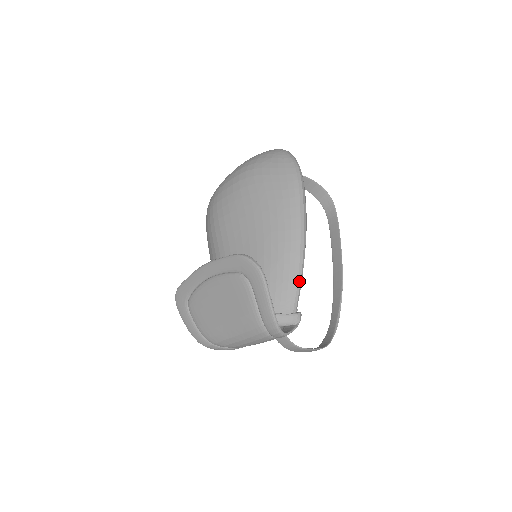
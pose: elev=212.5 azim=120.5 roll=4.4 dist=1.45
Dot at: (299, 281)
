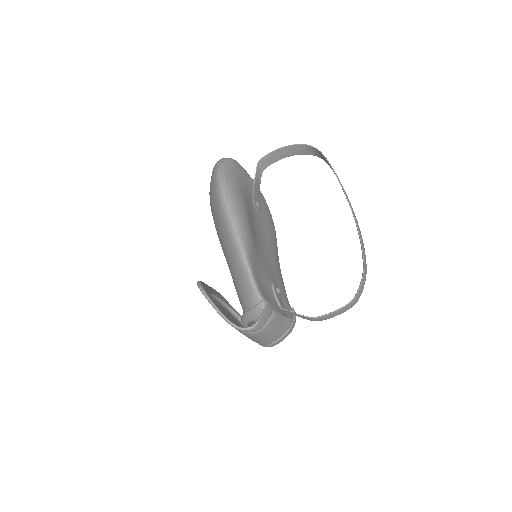
Dot at: (248, 274)
